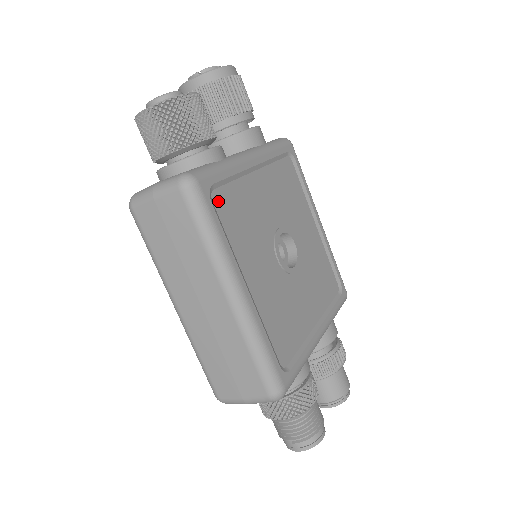
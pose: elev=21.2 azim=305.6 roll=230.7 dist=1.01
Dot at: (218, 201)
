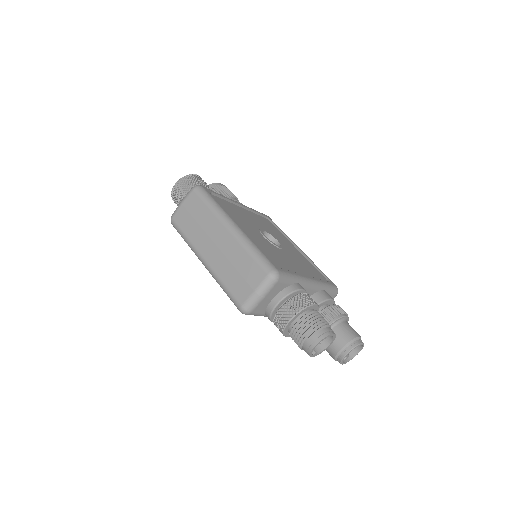
Dot at: (216, 199)
